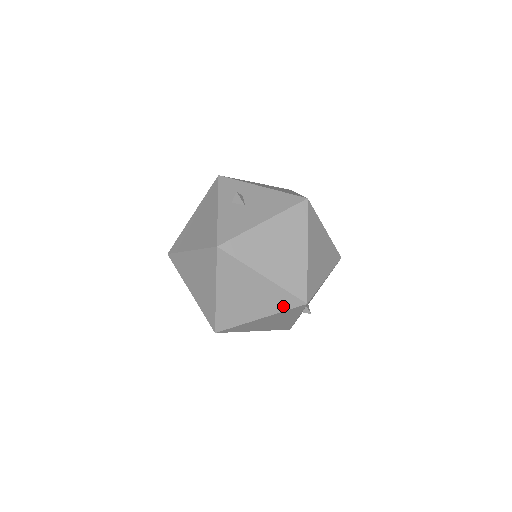
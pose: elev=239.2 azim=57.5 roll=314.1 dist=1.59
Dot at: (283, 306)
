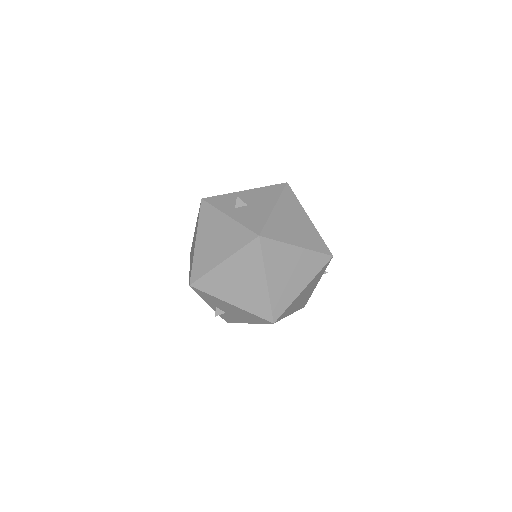
Dot at: (318, 267)
